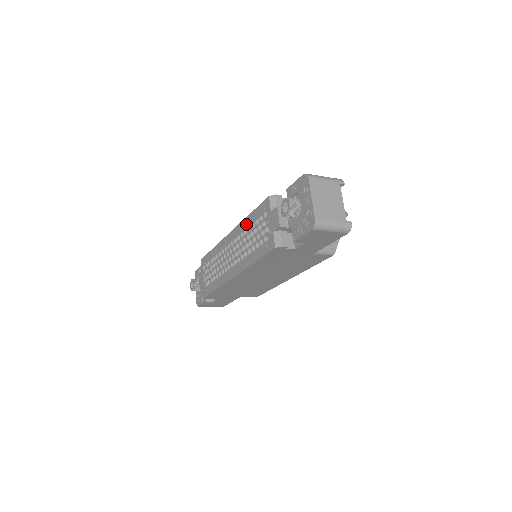
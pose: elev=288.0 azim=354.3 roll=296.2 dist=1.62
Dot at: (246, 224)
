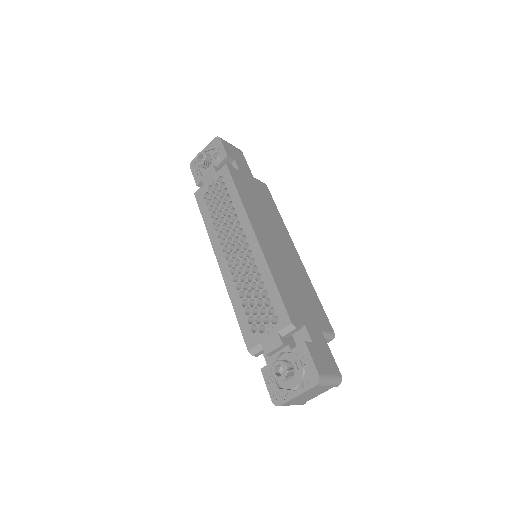
Dot at: (265, 276)
